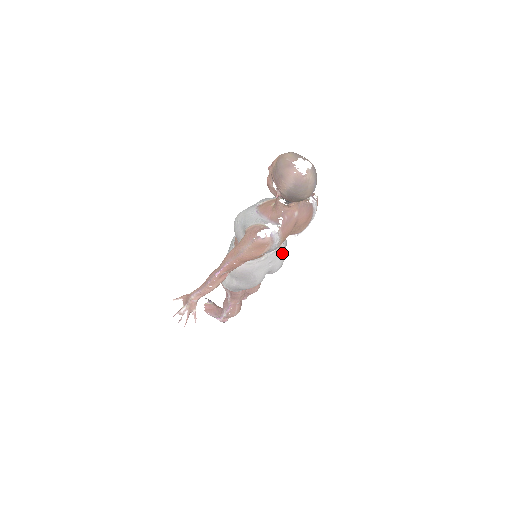
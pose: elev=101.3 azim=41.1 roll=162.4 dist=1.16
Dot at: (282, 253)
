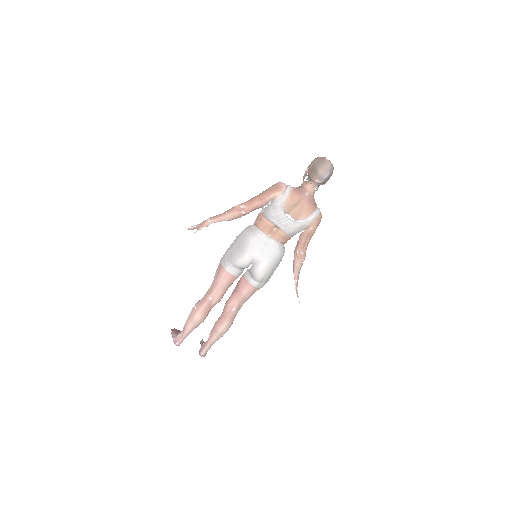
Dot at: (274, 255)
